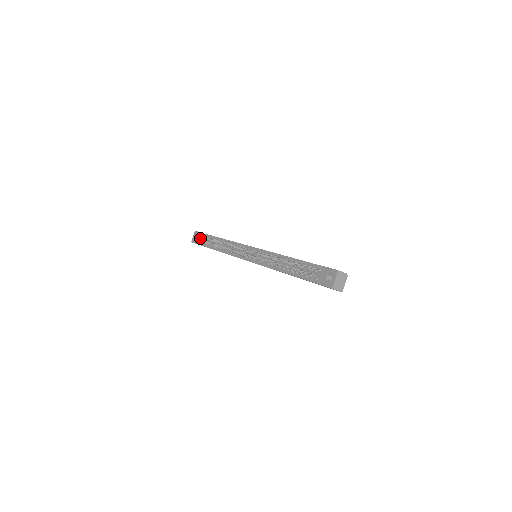
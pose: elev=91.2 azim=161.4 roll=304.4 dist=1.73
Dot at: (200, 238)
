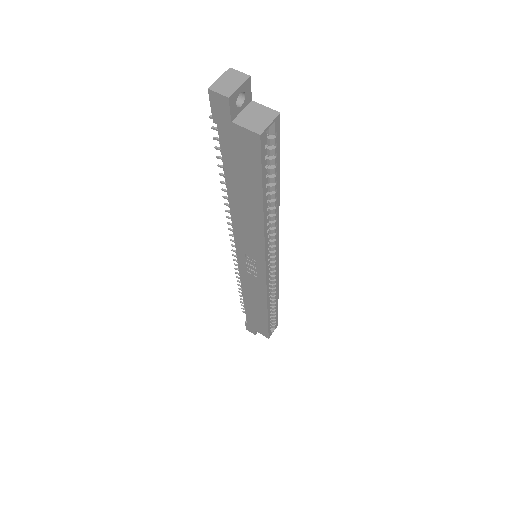
Dot at: occluded
